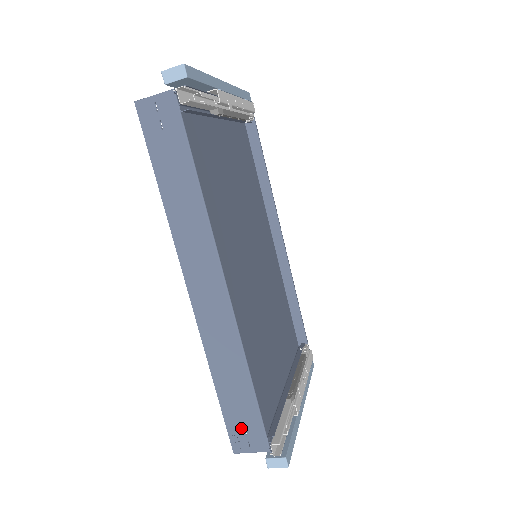
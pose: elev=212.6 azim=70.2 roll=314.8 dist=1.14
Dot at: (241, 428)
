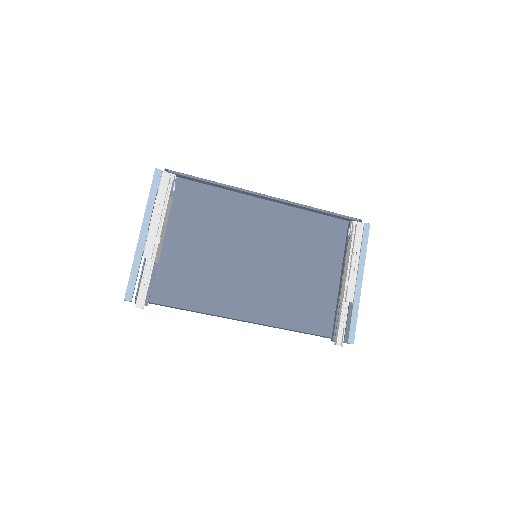
Dot at: (321, 336)
